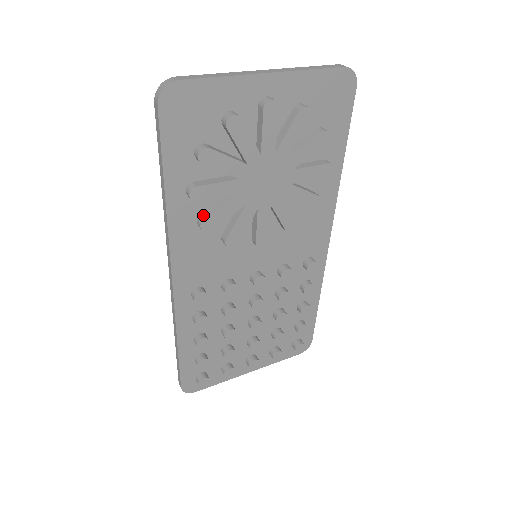
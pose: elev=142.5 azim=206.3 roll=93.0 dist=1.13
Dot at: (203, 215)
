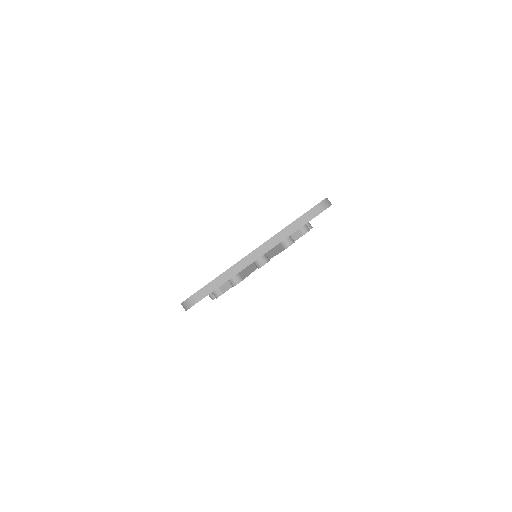
Dot at: occluded
